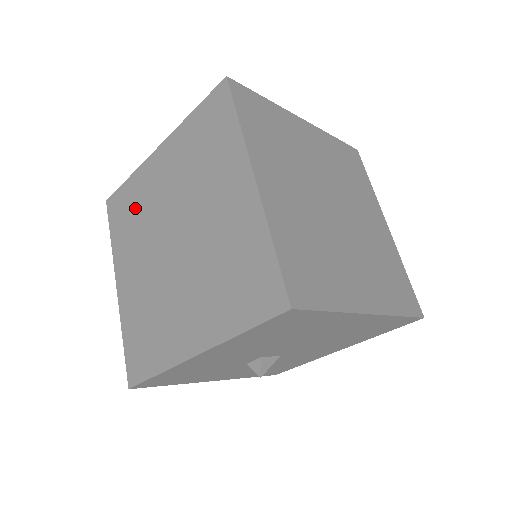
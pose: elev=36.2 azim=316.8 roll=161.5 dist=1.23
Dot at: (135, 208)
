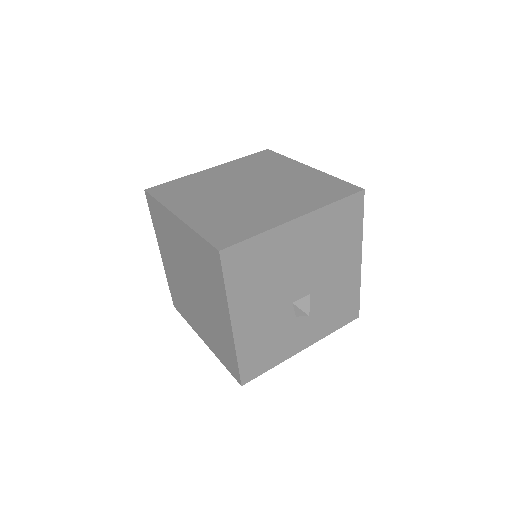
Dot at: (178, 293)
